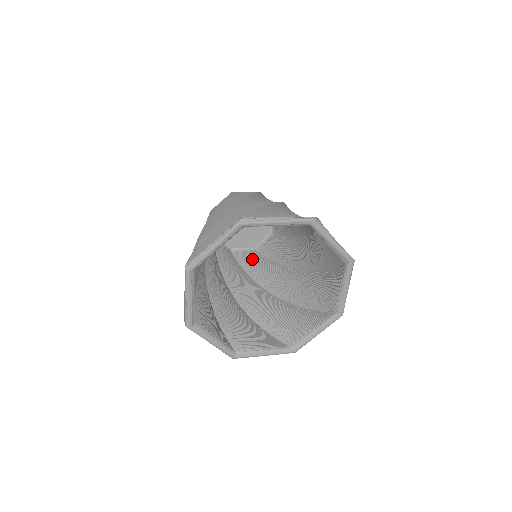
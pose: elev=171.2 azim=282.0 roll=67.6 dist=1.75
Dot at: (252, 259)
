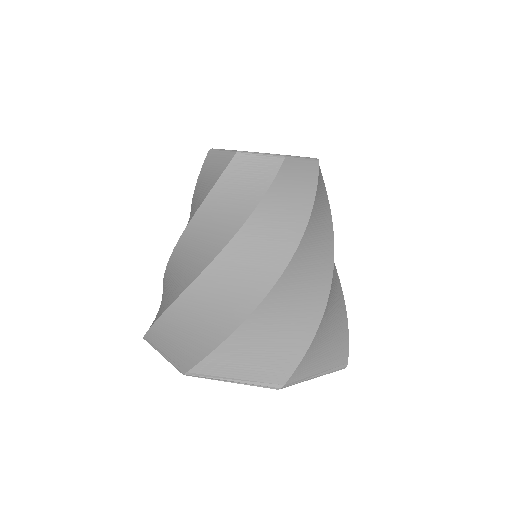
Dot at: occluded
